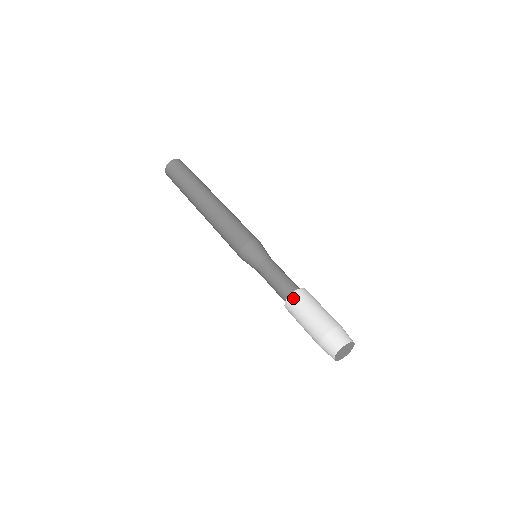
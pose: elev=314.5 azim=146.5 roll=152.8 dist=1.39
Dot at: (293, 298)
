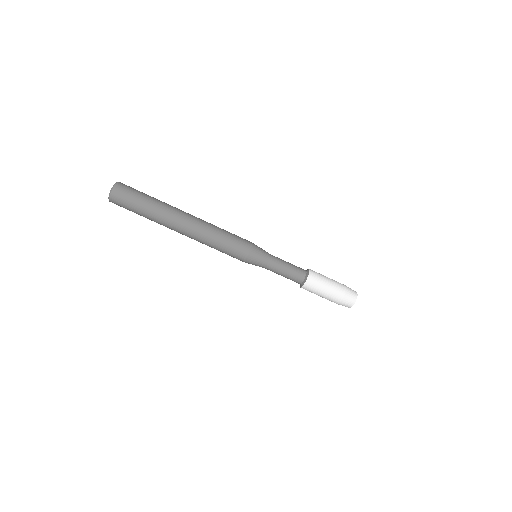
Dot at: (306, 288)
